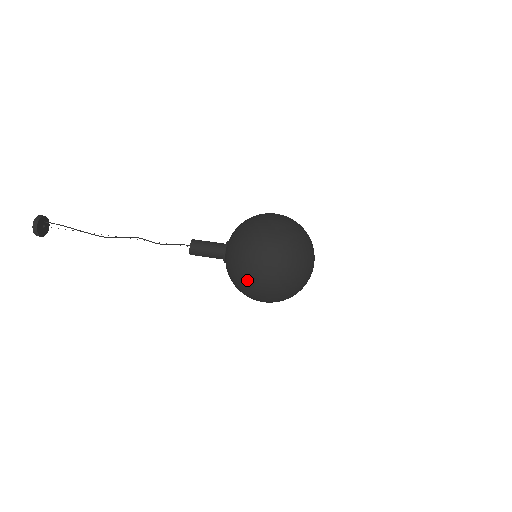
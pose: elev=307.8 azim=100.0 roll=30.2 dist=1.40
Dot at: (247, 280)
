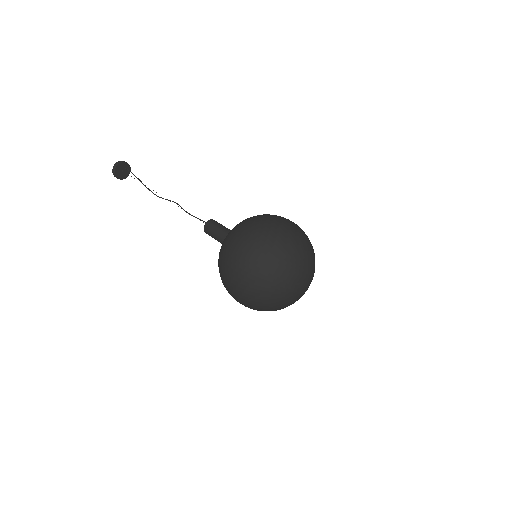
Dot at: (226, 254)
